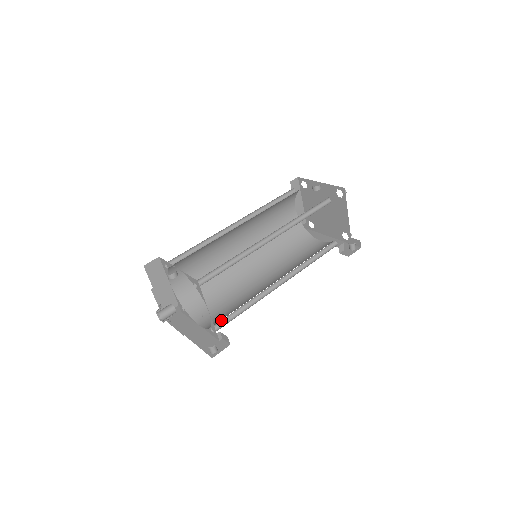
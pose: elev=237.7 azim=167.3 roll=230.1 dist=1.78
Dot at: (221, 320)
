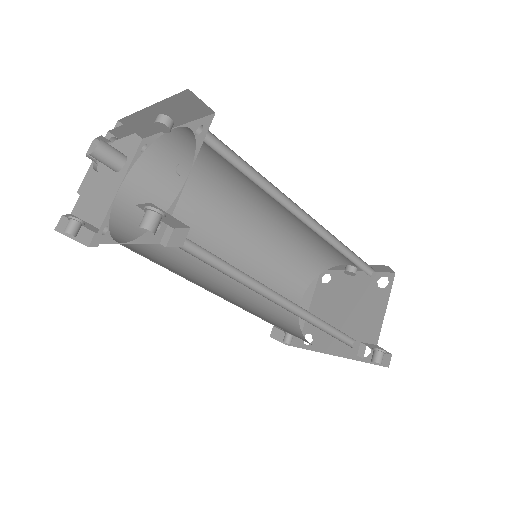
Dot at: occluded
